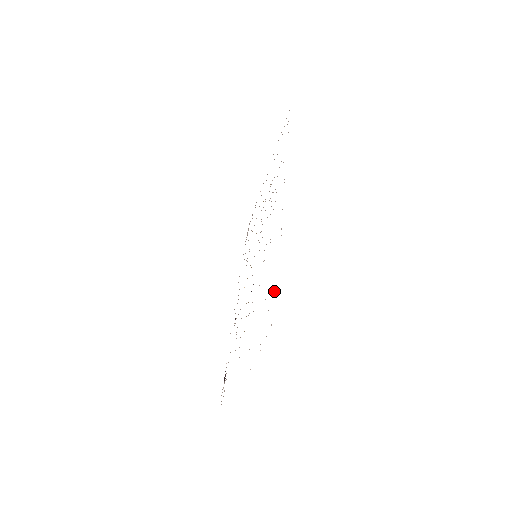
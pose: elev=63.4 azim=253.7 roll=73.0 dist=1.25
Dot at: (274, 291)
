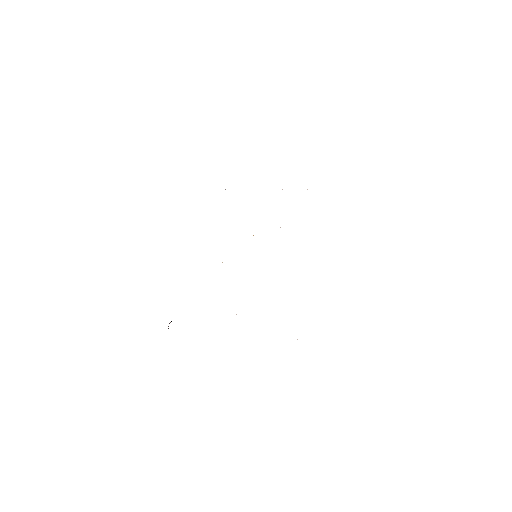
Dot at: occluded
